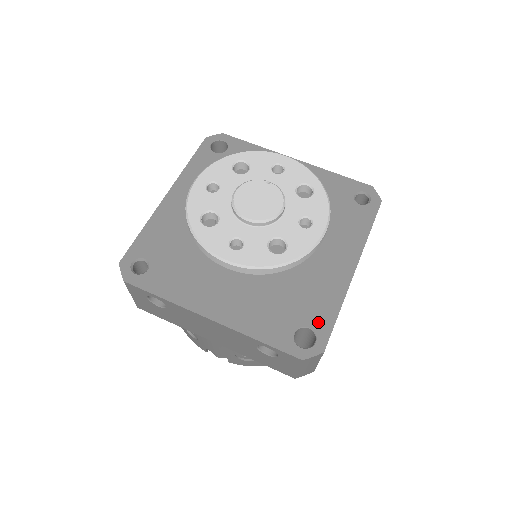
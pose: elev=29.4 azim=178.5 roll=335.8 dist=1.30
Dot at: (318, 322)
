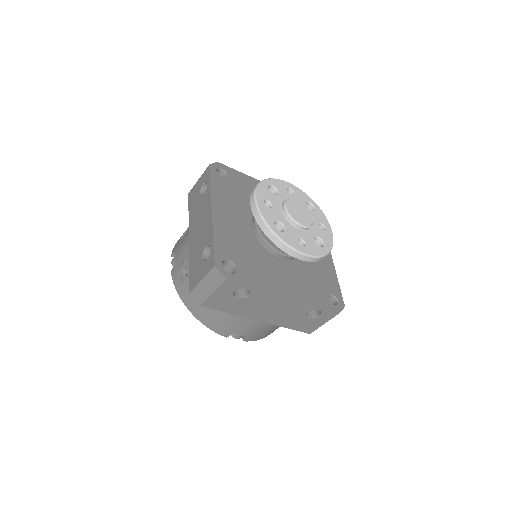
Dot at: (243, 274)
